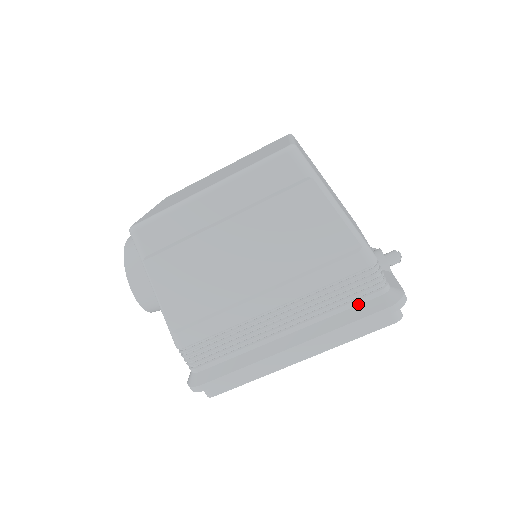
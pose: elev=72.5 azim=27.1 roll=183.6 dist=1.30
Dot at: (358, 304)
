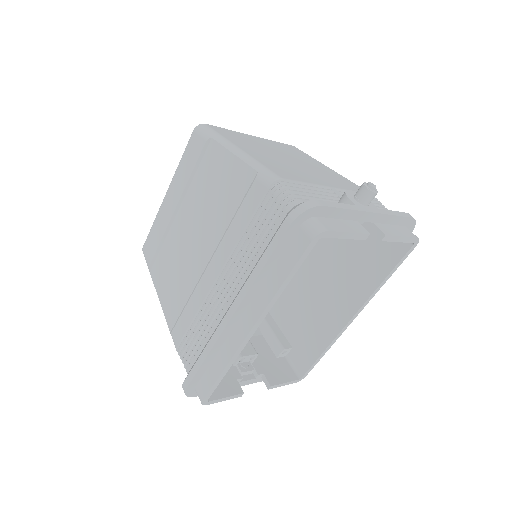
Dot at: occluded
